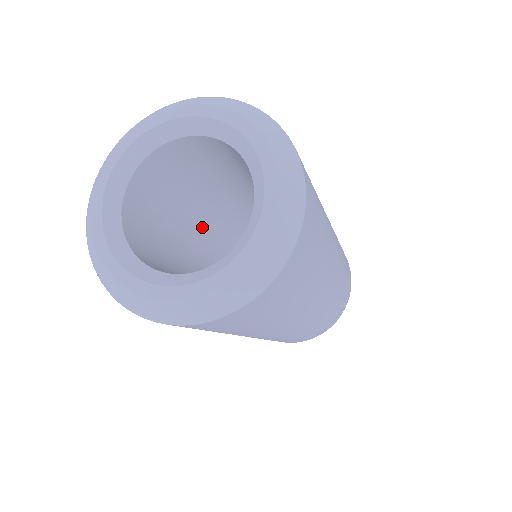
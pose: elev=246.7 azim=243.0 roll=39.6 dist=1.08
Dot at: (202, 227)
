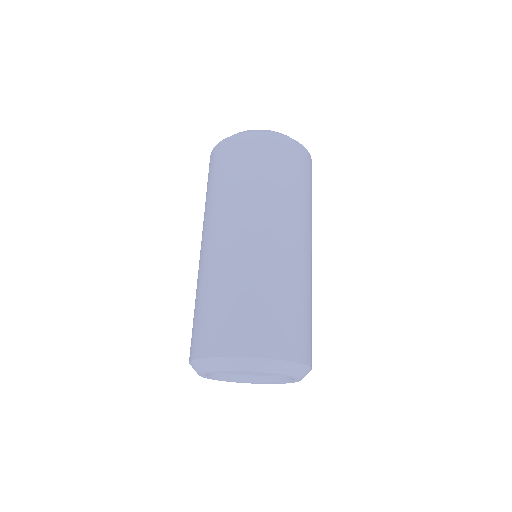
Dot at: occluded
